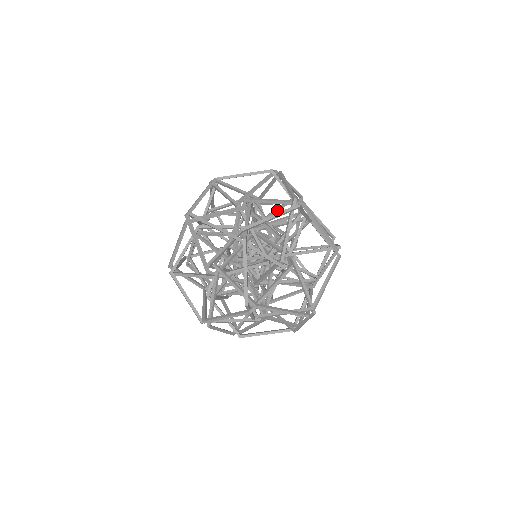
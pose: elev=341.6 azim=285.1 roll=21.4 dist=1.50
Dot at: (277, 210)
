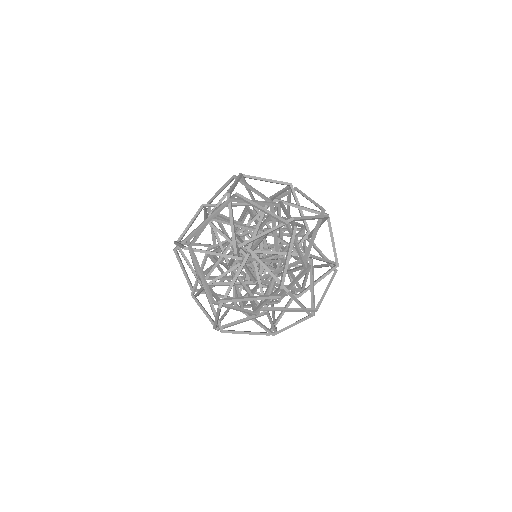
Dot at: (259, 209)
